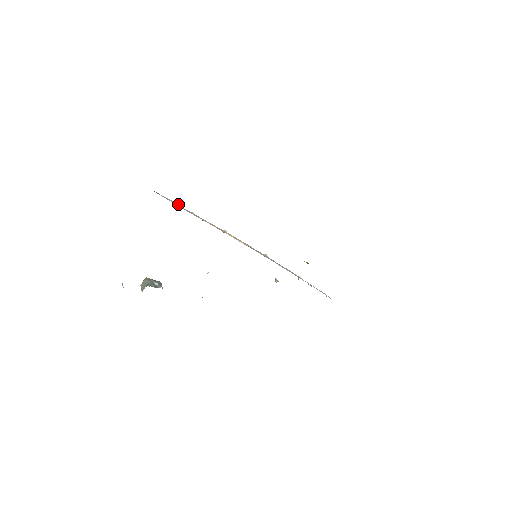
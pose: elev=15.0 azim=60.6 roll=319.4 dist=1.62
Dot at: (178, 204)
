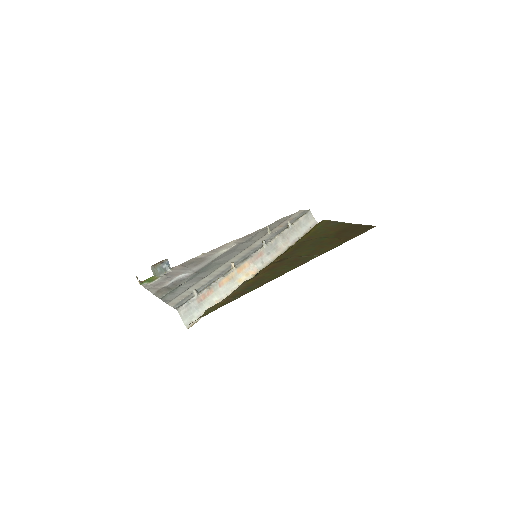
Dot at: (196, 293)
